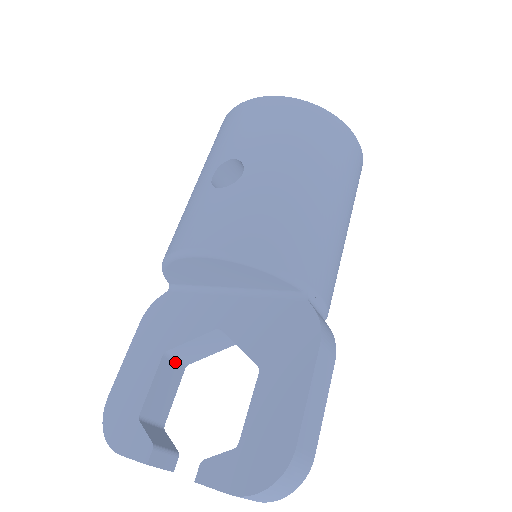
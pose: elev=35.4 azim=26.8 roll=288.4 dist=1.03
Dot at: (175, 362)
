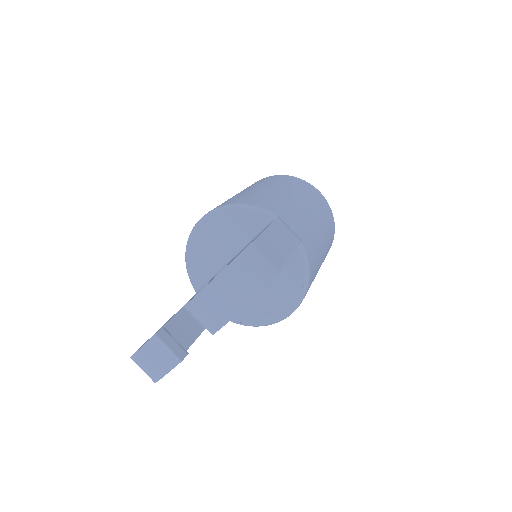
Dot at: (194, 319)
